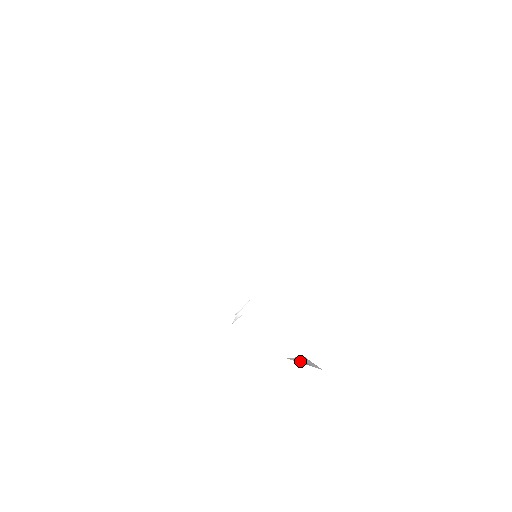
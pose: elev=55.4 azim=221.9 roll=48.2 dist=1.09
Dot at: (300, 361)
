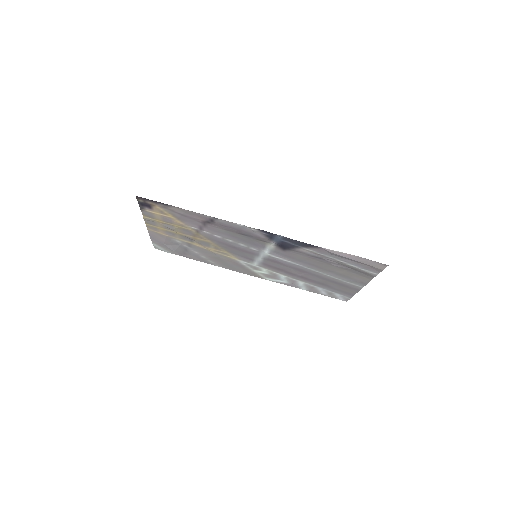
Dot at: (332, 262)
